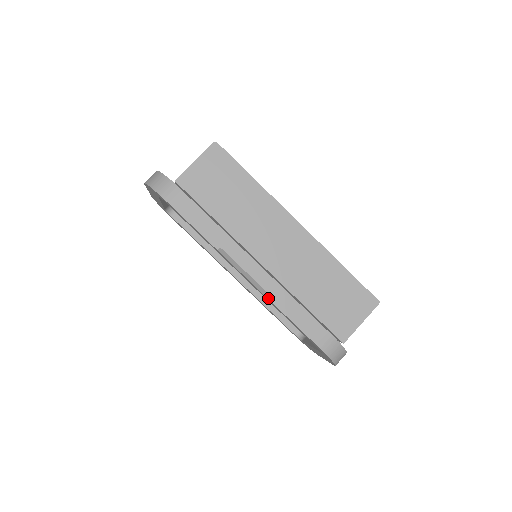
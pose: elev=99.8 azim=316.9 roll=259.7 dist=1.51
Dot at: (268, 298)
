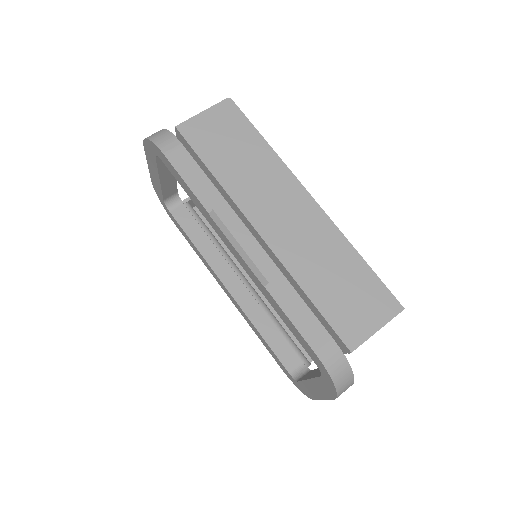
Dot at: (261, 281)
